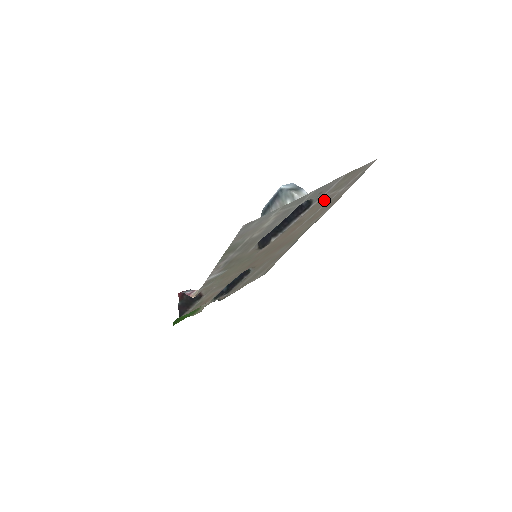
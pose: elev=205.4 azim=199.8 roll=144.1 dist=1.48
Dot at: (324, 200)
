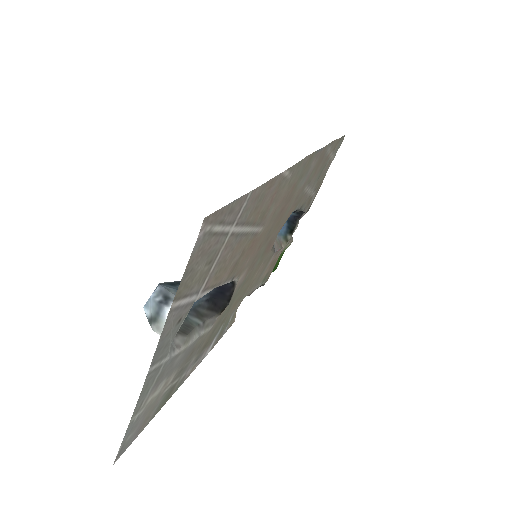
Dot at: (221, 262)
